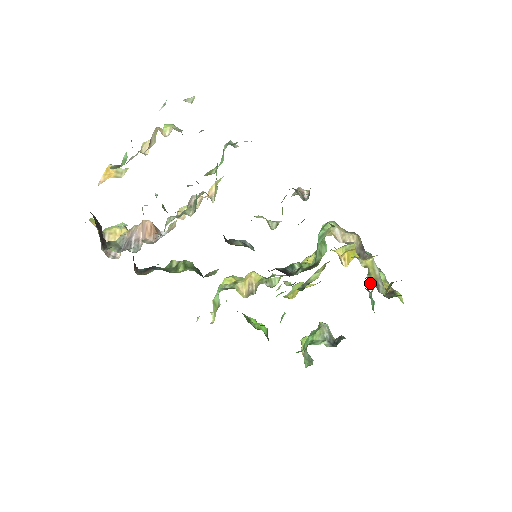
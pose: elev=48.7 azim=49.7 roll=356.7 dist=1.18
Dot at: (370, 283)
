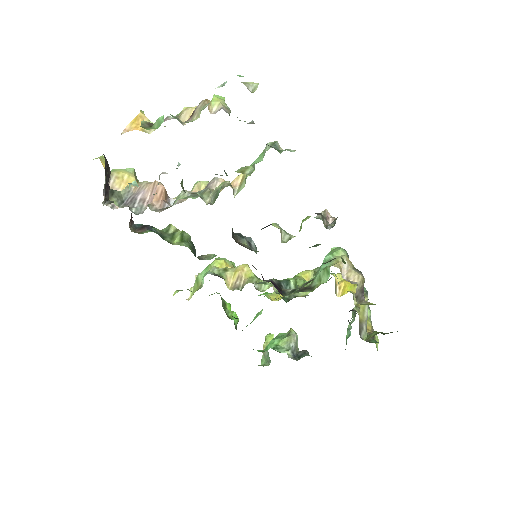
Dot at: (354, 313)
